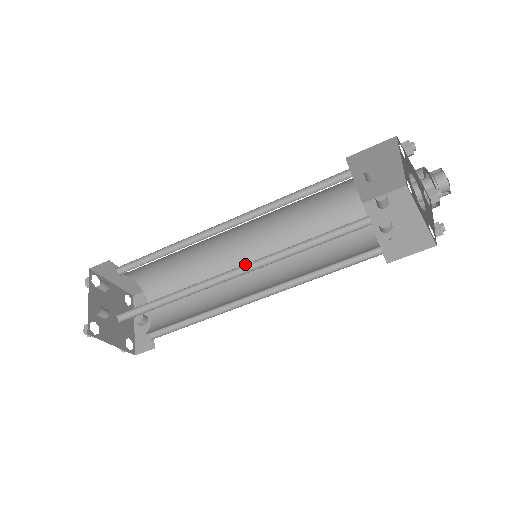
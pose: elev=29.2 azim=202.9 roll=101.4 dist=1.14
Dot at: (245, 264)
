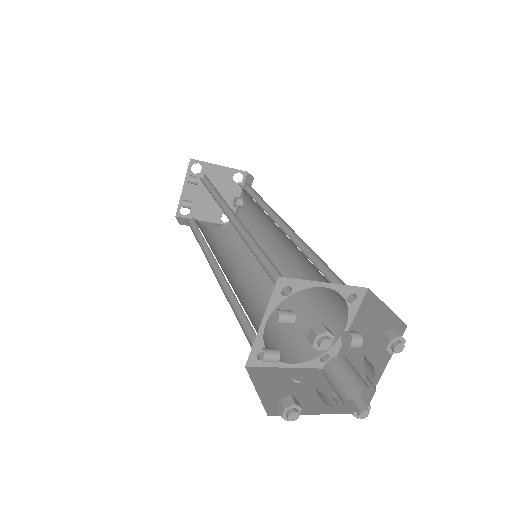
Dot at: occluded
